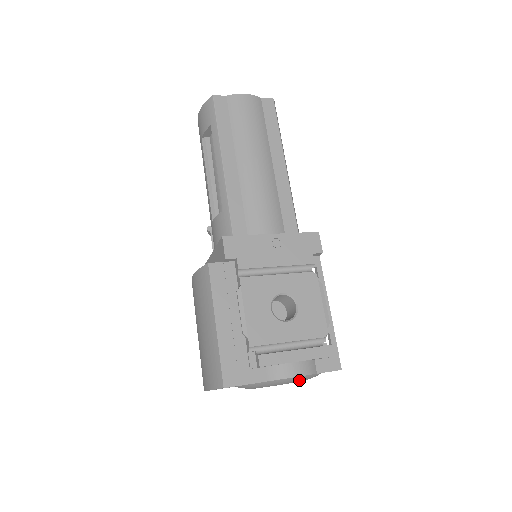
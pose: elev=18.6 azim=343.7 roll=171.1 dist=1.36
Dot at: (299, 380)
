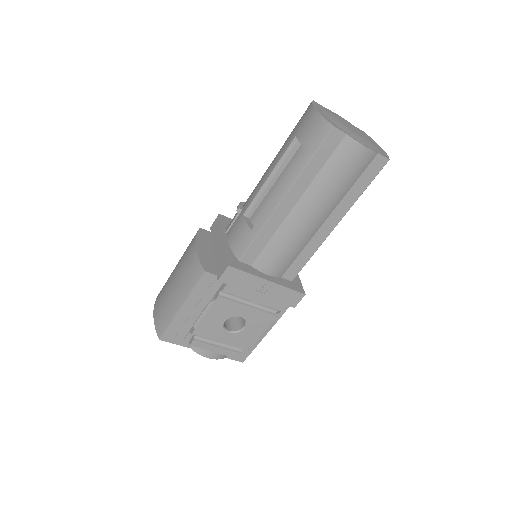
Dot at: occluded
